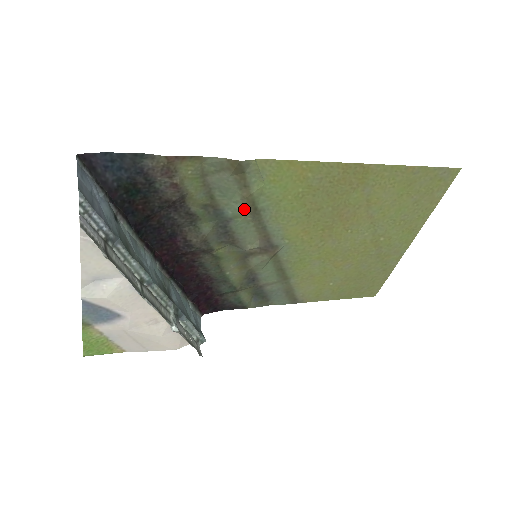
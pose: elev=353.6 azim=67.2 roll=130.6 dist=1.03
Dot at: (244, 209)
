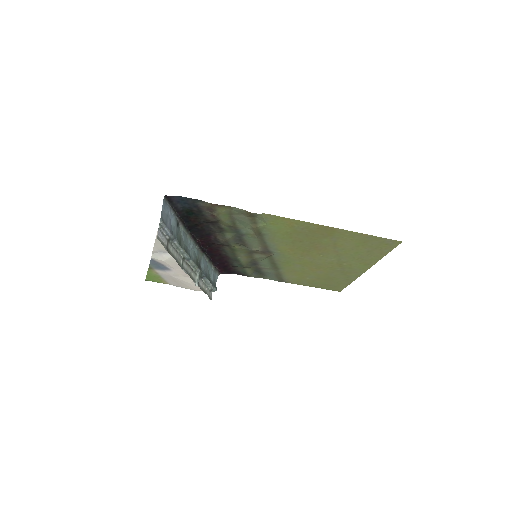
Dot at: (253, 232)
